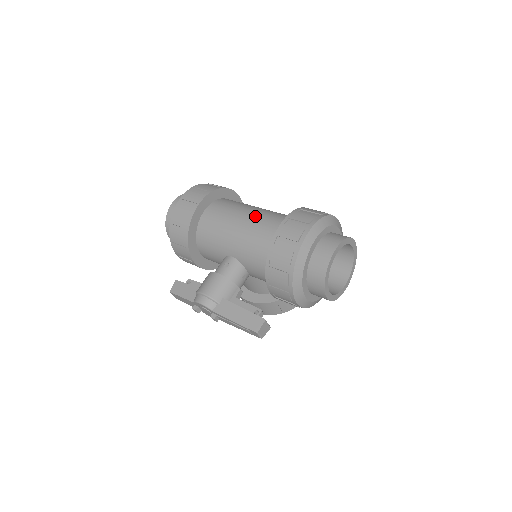
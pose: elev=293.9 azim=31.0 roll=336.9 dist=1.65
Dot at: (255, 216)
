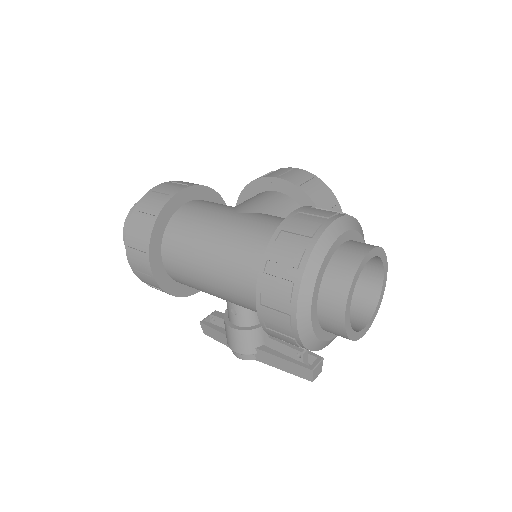
Dot at: (220, 269)
